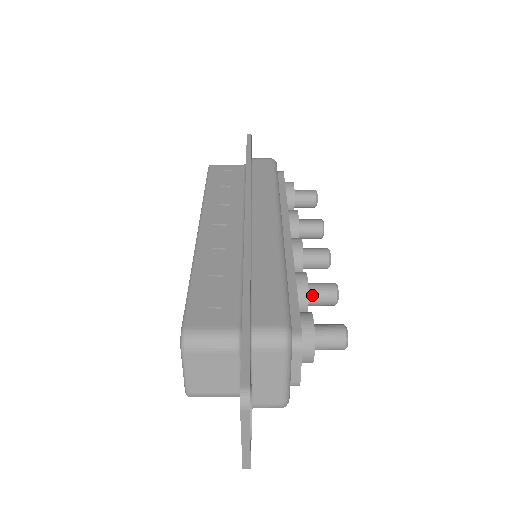
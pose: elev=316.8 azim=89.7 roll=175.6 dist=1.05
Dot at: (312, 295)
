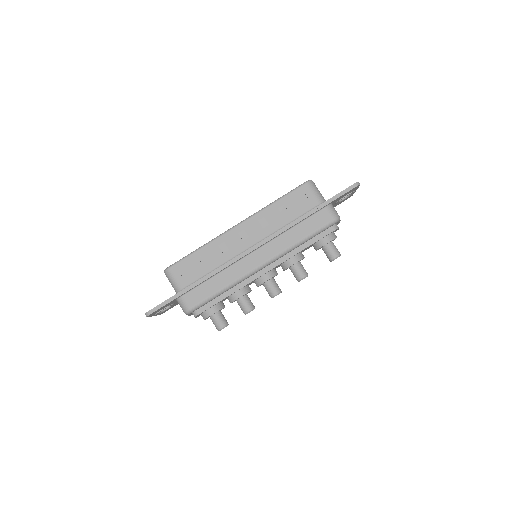
Dot at: (238, 302)
